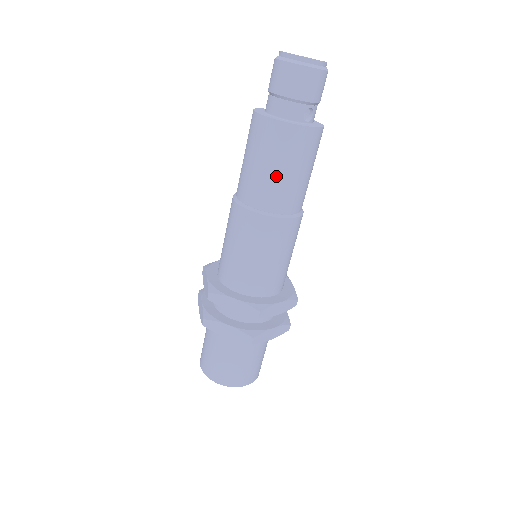
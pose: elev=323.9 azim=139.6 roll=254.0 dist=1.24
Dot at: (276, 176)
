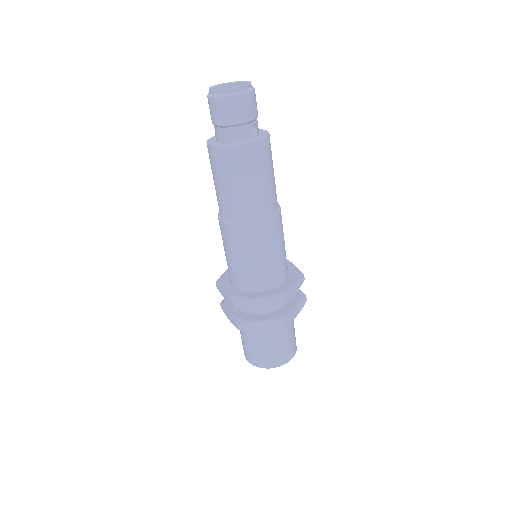
Dot at: (250, 190)
